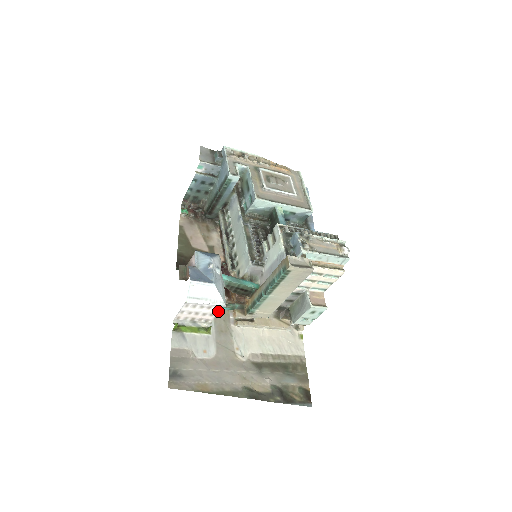
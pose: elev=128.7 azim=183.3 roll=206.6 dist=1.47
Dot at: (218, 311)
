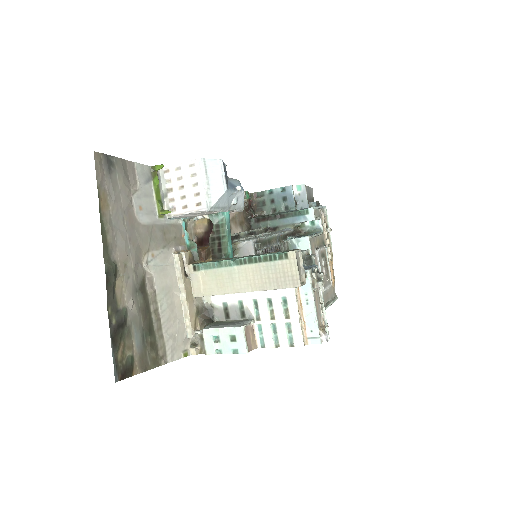
Dot at: (194, 210)
